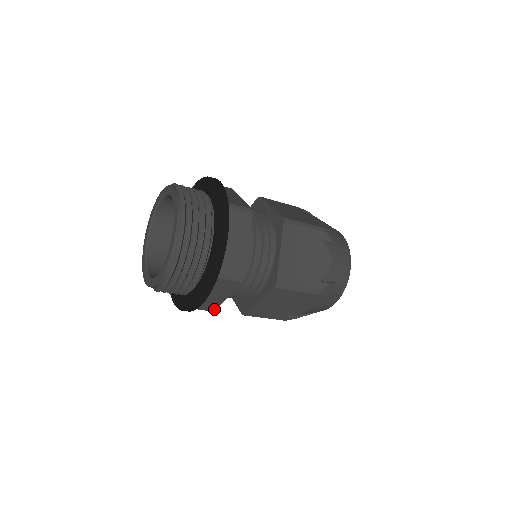
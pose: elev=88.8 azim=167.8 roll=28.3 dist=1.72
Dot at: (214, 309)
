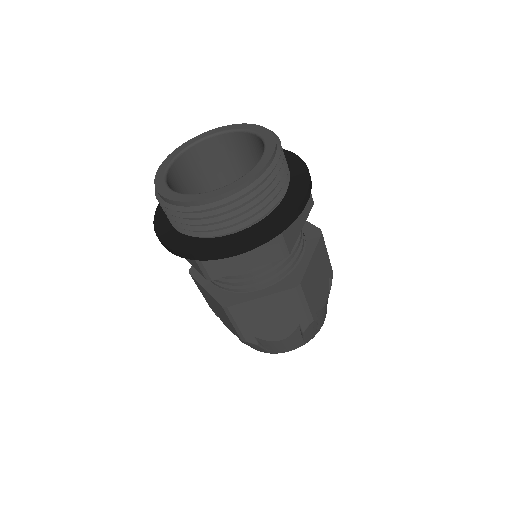
Dot at: occluded
